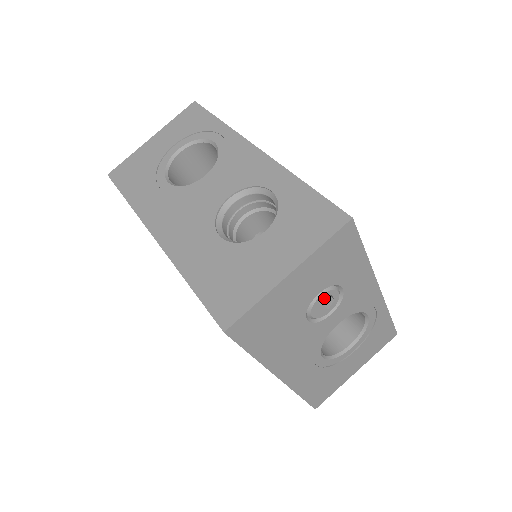
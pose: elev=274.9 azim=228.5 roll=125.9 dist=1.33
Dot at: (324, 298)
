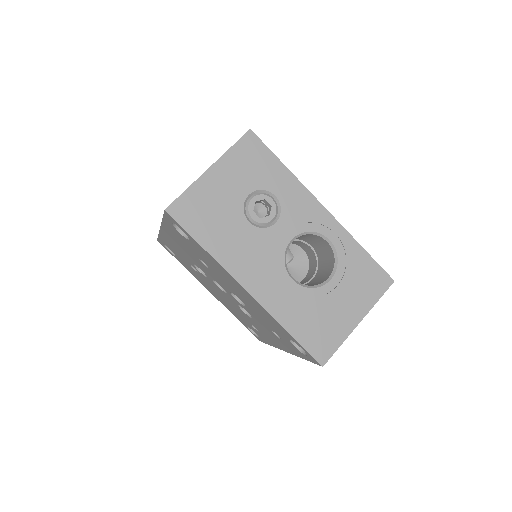
Dot at: (268, 213)
